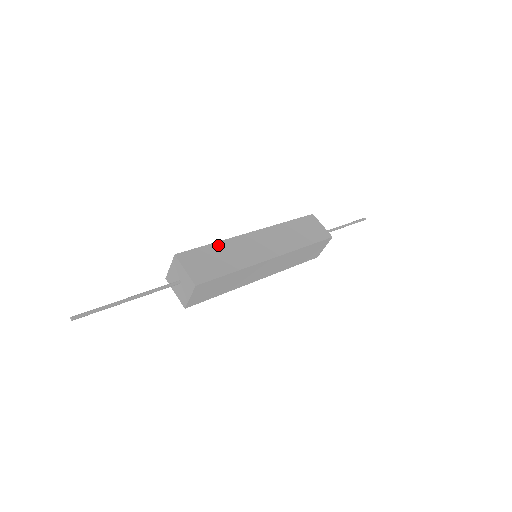
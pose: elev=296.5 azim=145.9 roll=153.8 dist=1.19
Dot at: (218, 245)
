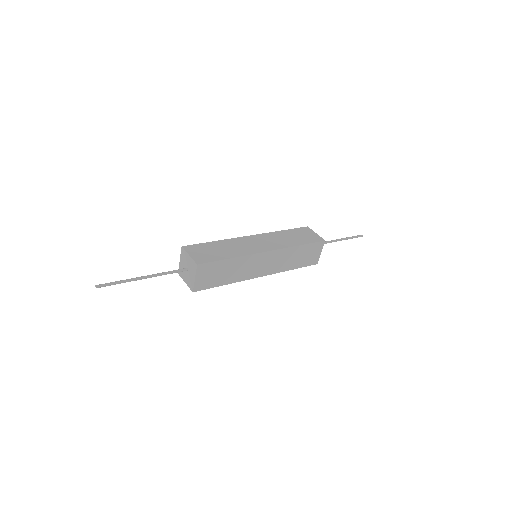
Dot at: (219, 242)
